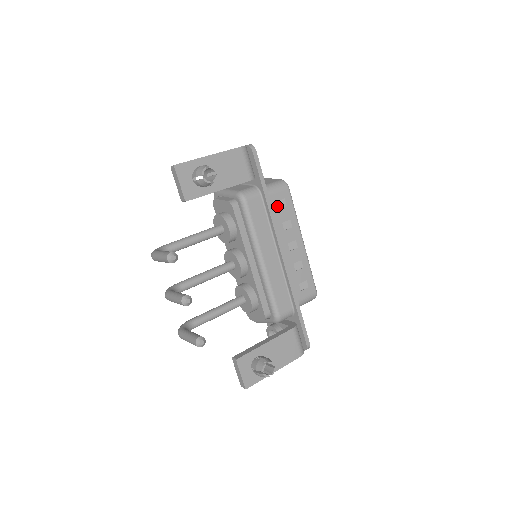
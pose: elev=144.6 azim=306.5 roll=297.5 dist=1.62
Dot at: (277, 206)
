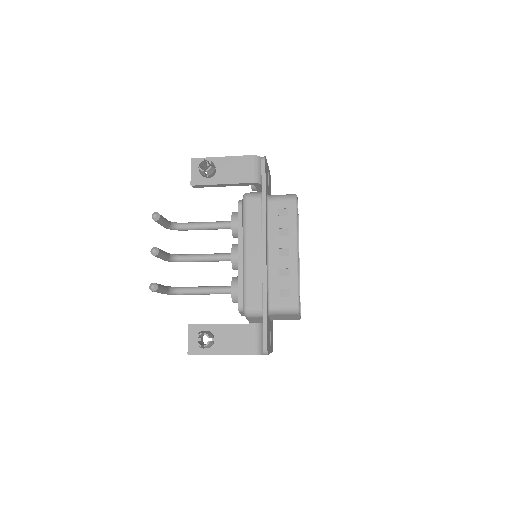
Dot at: occluded
